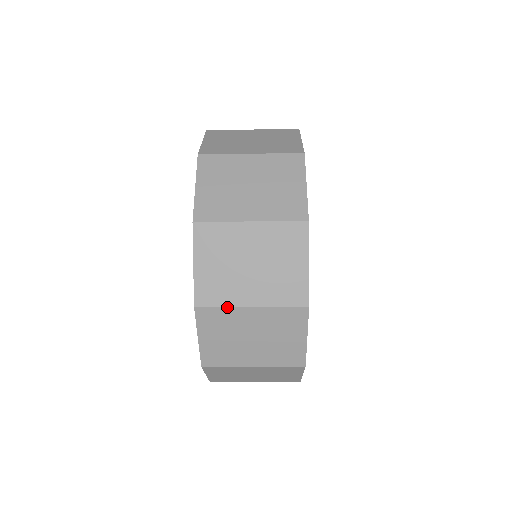
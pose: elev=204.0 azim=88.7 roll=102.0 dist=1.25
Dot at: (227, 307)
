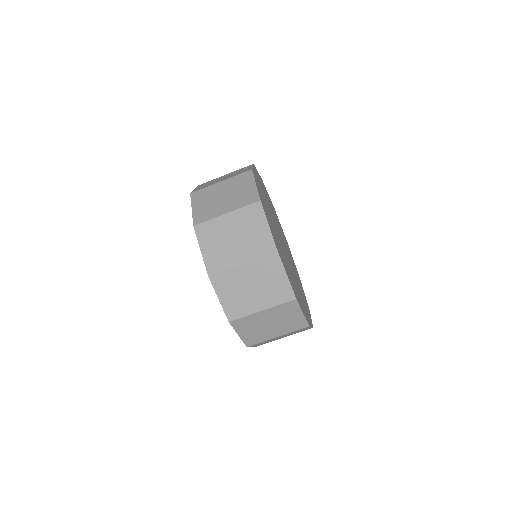
Dot at: (248, 316)
